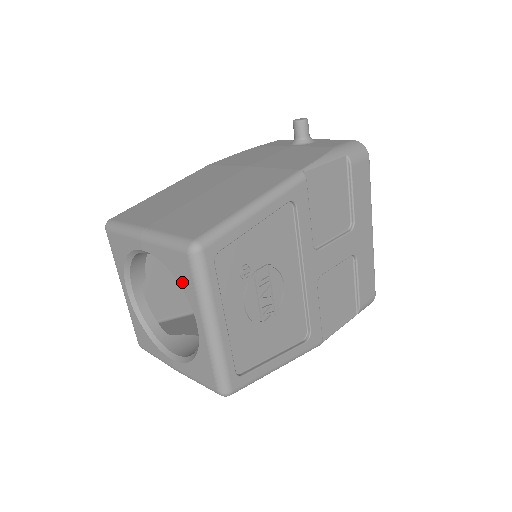
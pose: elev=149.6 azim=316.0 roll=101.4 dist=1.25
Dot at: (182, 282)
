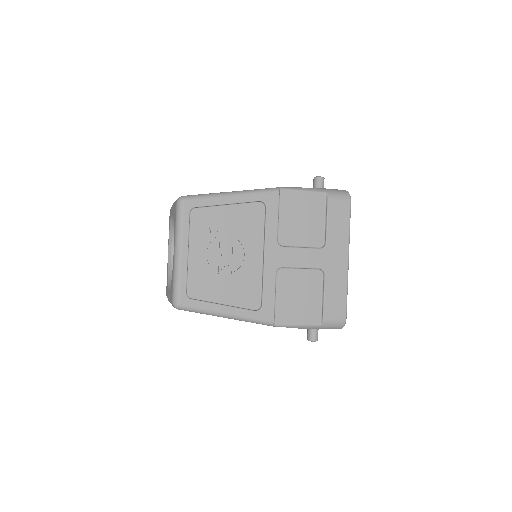
Dot at: (174, 224)
